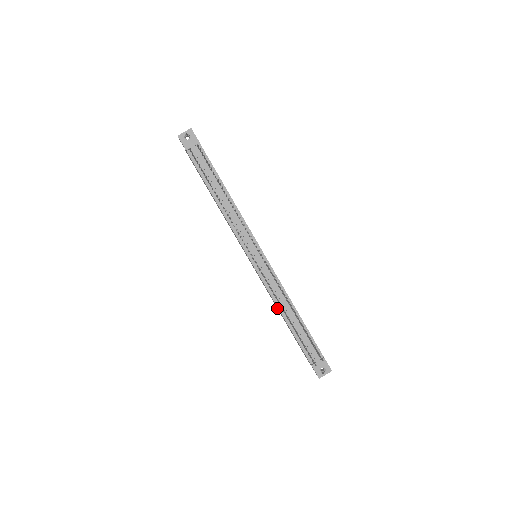
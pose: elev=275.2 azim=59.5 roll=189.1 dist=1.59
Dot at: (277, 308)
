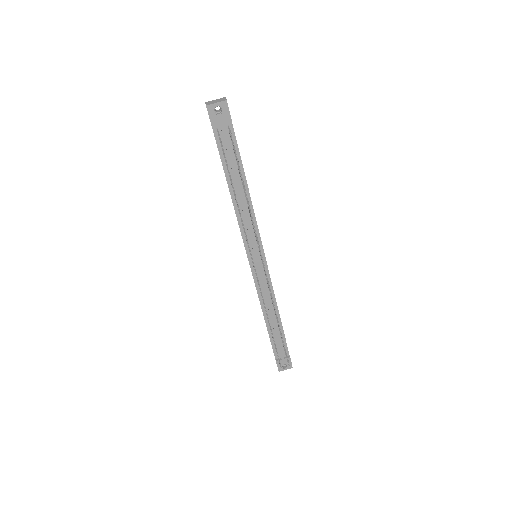
Dot at: occluded
